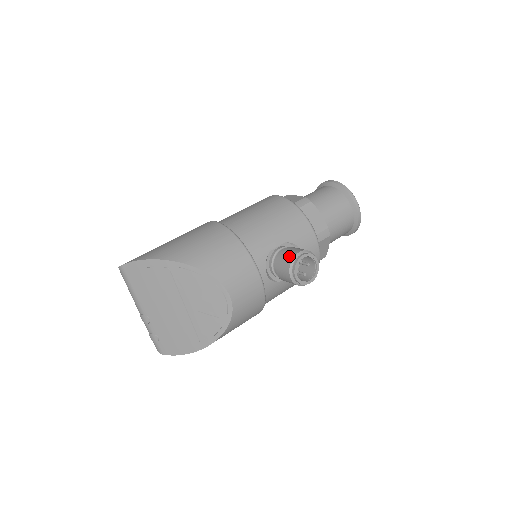
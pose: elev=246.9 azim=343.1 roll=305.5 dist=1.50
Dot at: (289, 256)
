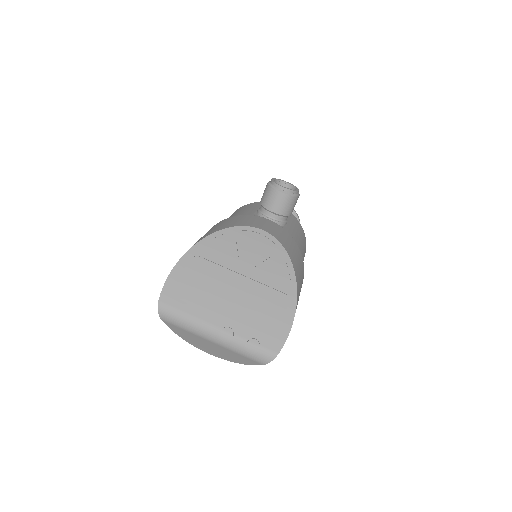
Dot at: (265, 190)
